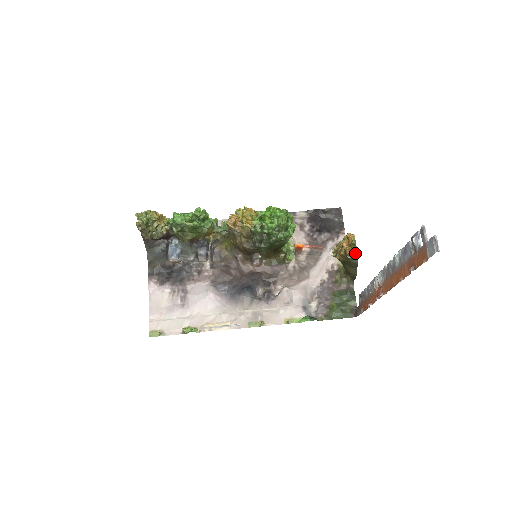
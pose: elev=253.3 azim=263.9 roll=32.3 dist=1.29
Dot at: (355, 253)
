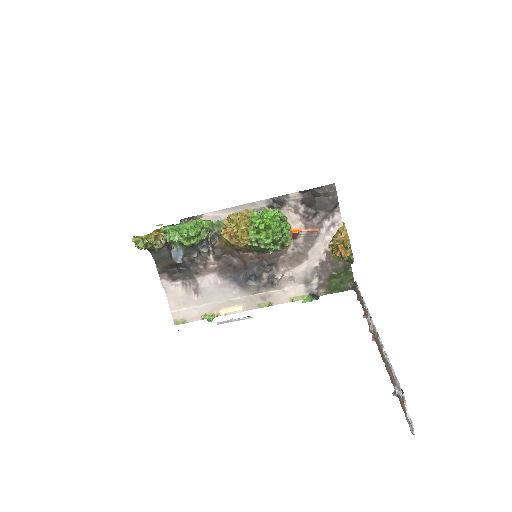
Dot at: (350, 256)
